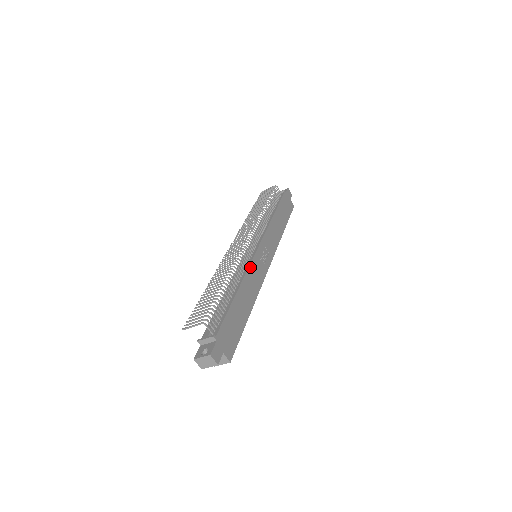
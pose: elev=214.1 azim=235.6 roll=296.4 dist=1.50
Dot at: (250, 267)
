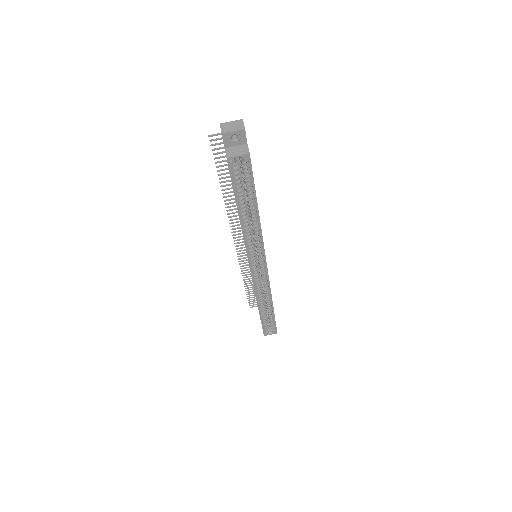
Dot at: occluded
